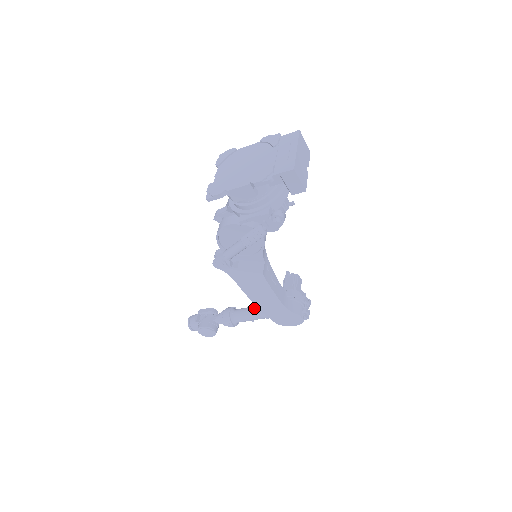
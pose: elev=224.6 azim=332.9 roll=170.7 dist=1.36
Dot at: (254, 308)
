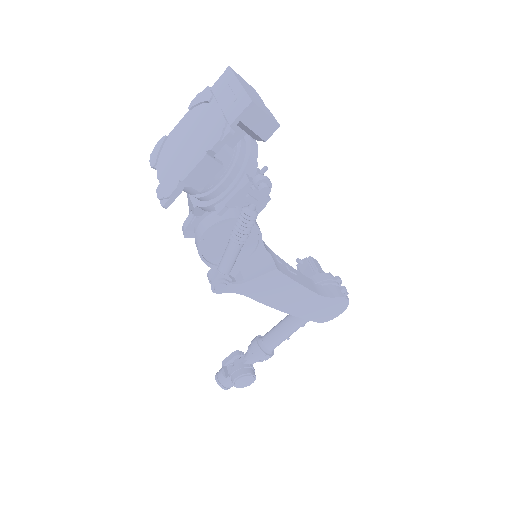
Dot at: (282, 323)
